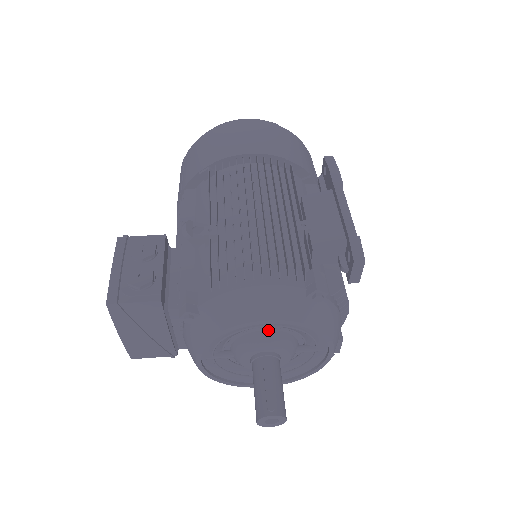
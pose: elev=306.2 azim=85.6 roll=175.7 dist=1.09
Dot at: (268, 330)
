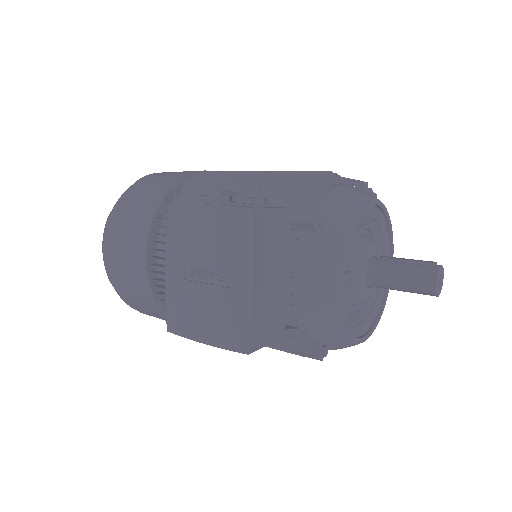
Dot at: (363, 234)
